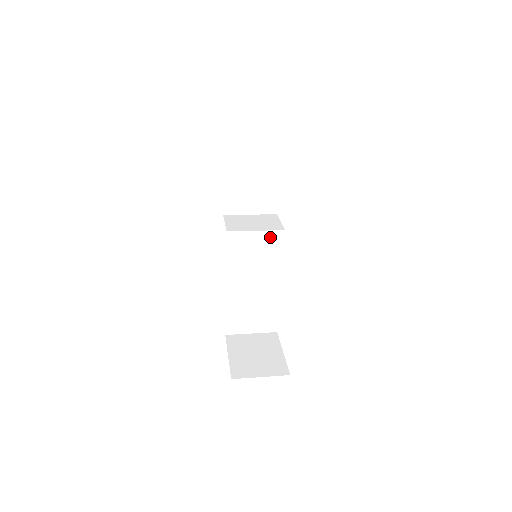
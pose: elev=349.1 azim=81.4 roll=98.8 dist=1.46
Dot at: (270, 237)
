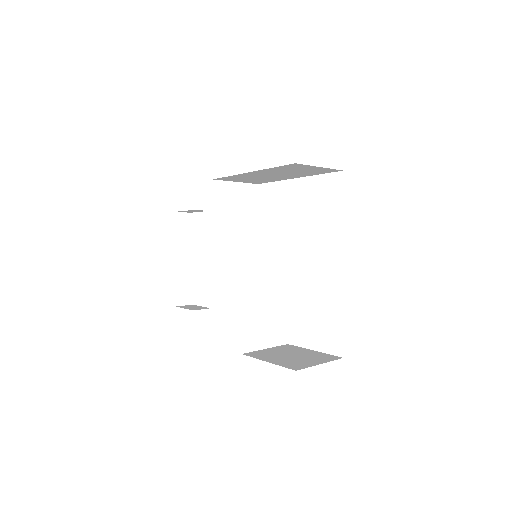
Dot at: (275, 225)
